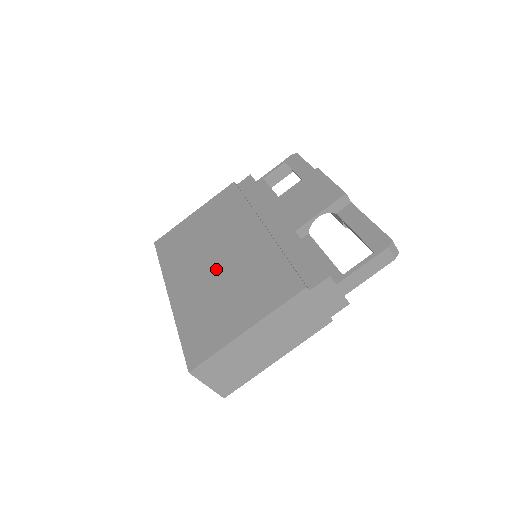
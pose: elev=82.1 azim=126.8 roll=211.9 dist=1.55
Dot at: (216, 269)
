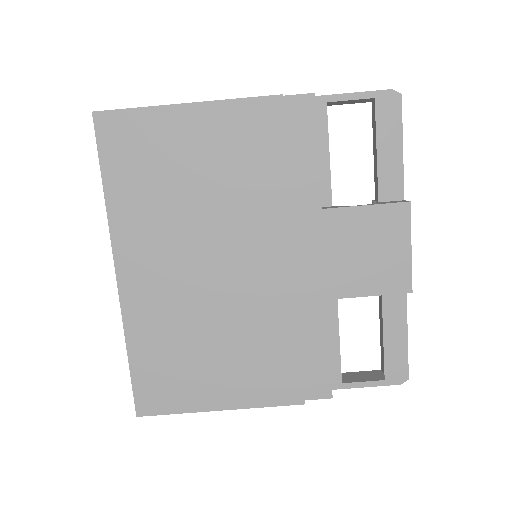
Dot at: (203, 286)
